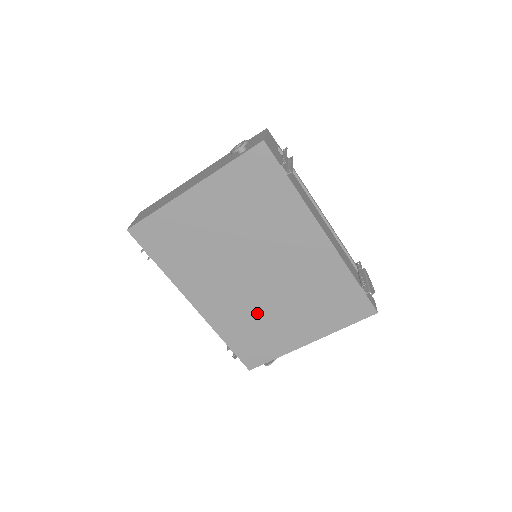
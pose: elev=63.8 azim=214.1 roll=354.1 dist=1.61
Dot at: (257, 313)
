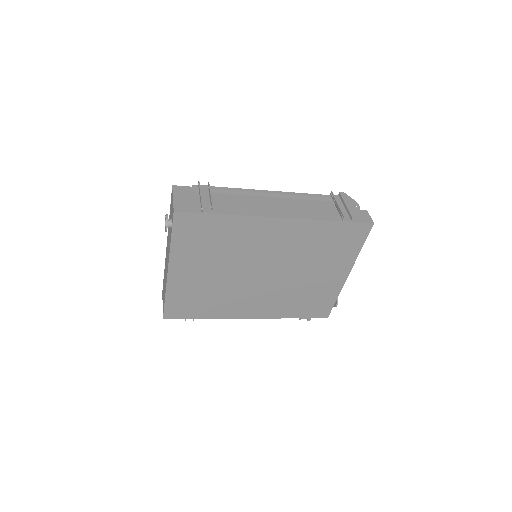
Dot at: (292, 290)
